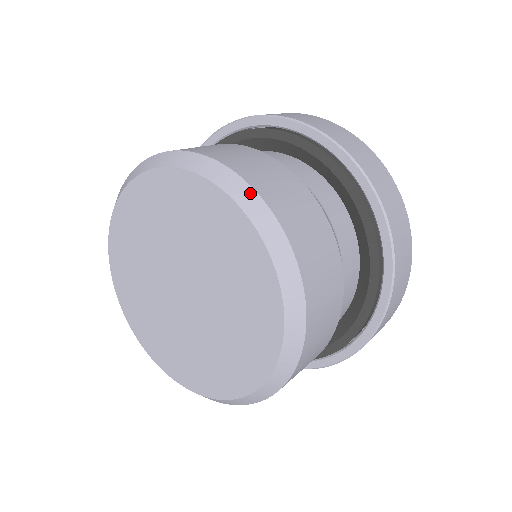
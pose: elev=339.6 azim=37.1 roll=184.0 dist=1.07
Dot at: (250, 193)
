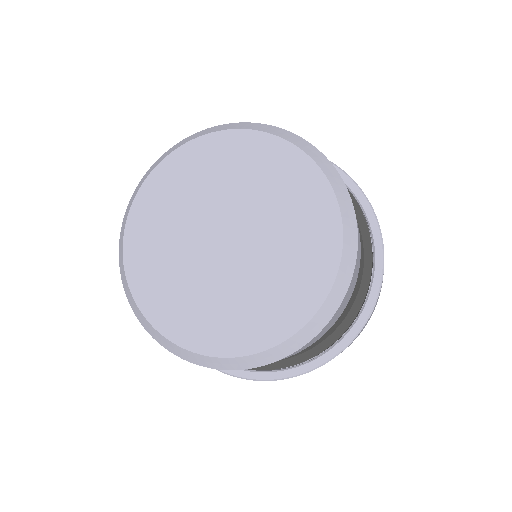
Dot at: (324, 159)
